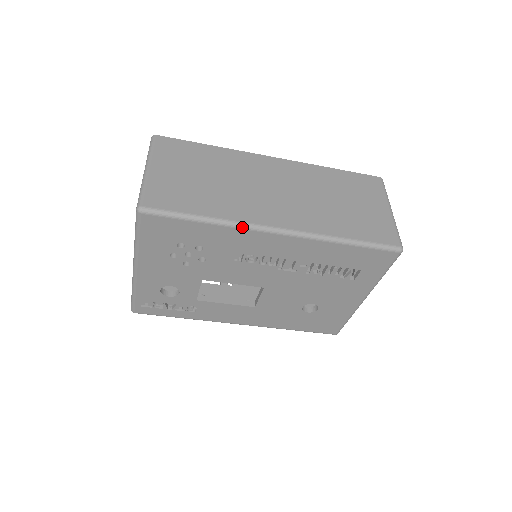
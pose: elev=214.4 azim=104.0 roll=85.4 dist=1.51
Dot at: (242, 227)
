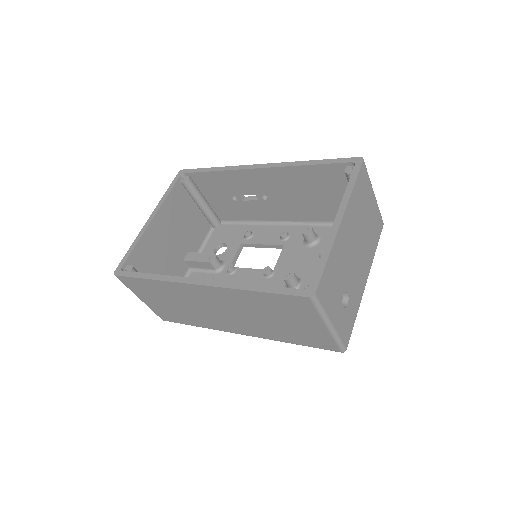
Dot at: occluded
